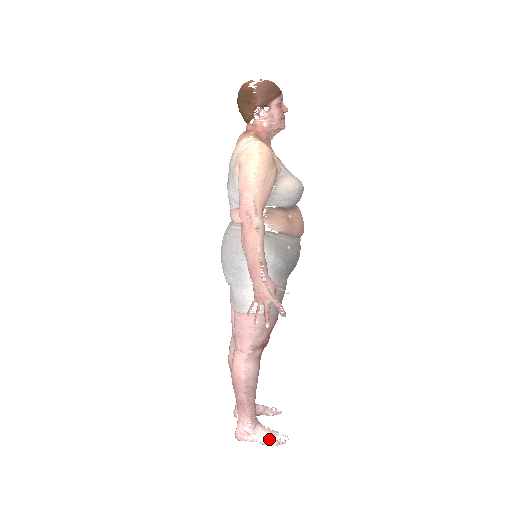
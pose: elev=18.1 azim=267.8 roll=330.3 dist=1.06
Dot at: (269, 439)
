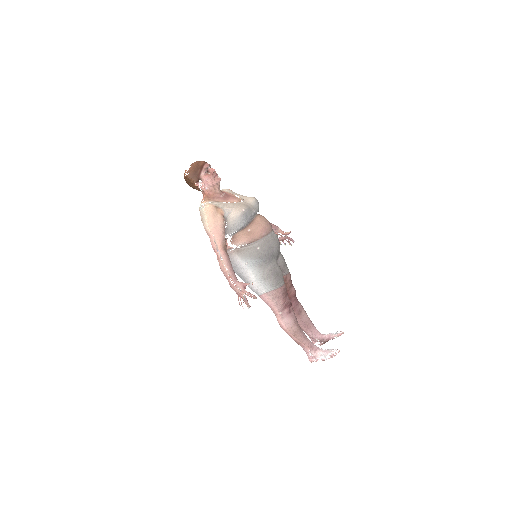
Dot at: (325, 356)
